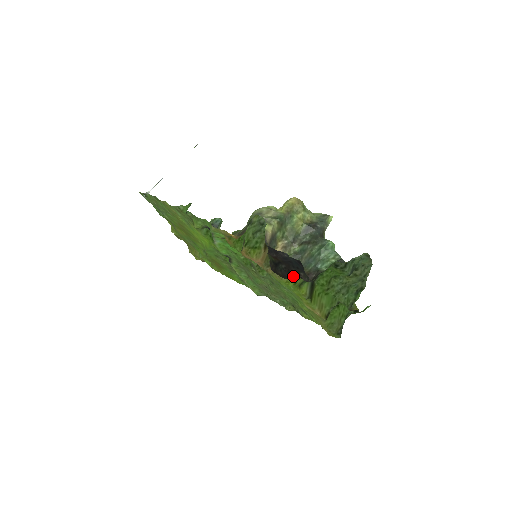
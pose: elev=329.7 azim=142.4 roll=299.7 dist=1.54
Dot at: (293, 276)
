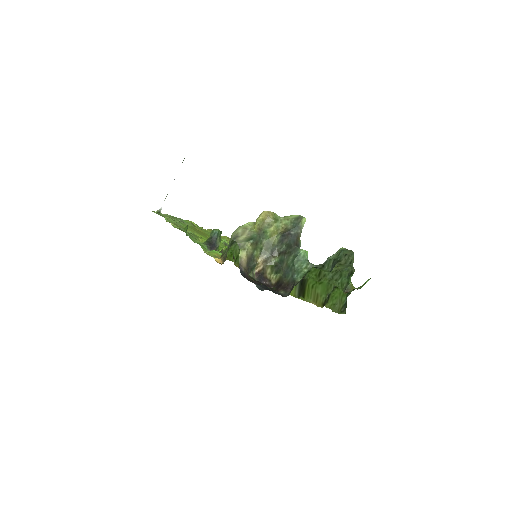
Dot at: occluded
